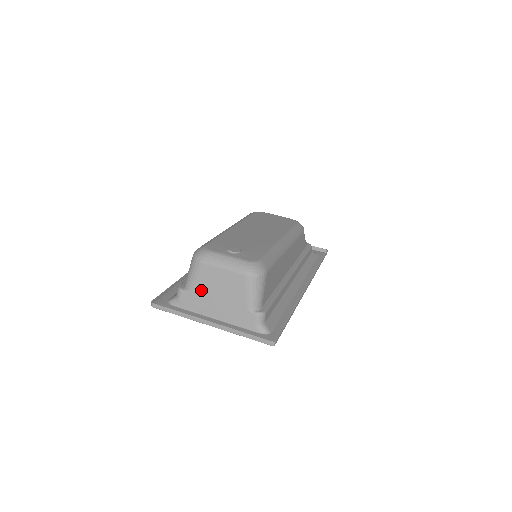
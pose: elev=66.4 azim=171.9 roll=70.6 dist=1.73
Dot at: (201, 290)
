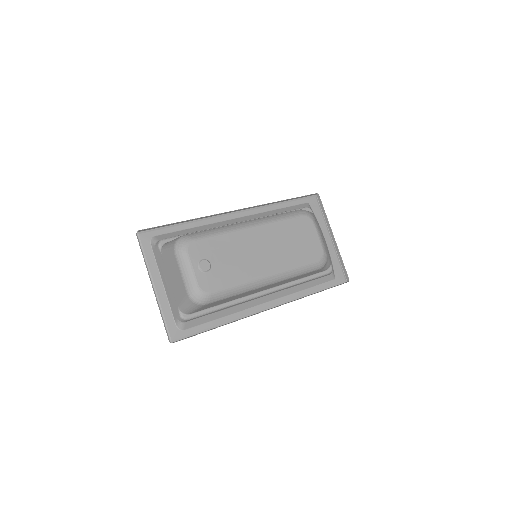
Dot at: (166, 262)
